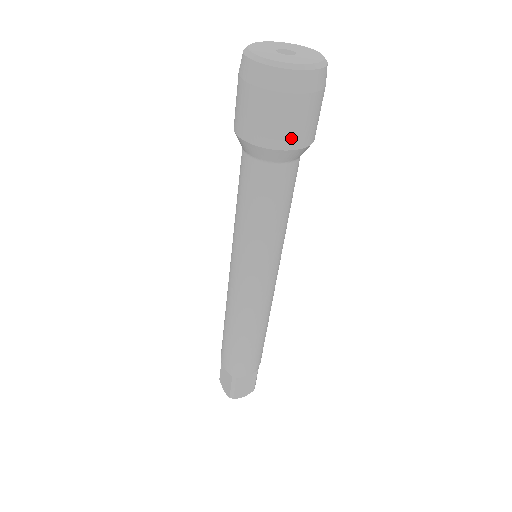
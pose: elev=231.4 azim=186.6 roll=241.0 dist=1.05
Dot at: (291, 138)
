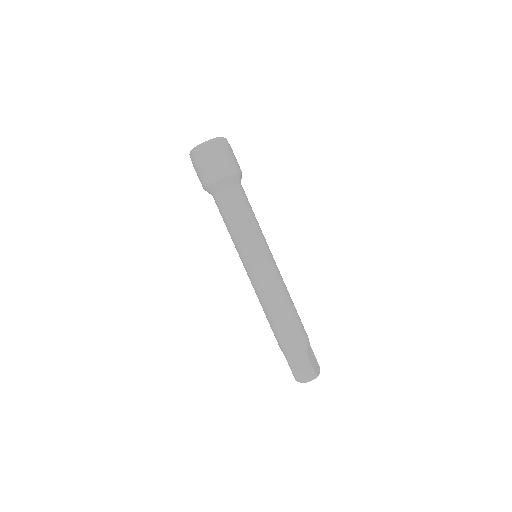
Dot at: (209, 178)
